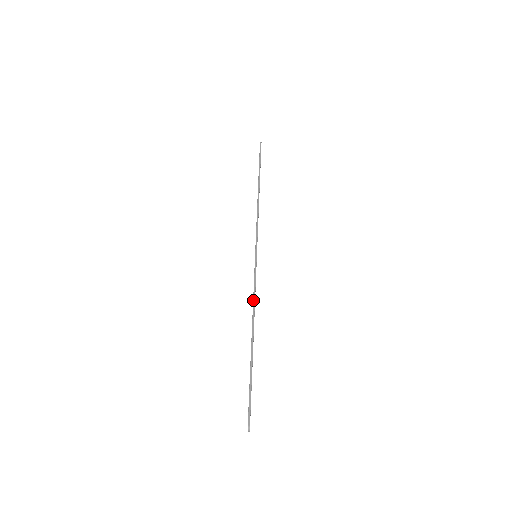
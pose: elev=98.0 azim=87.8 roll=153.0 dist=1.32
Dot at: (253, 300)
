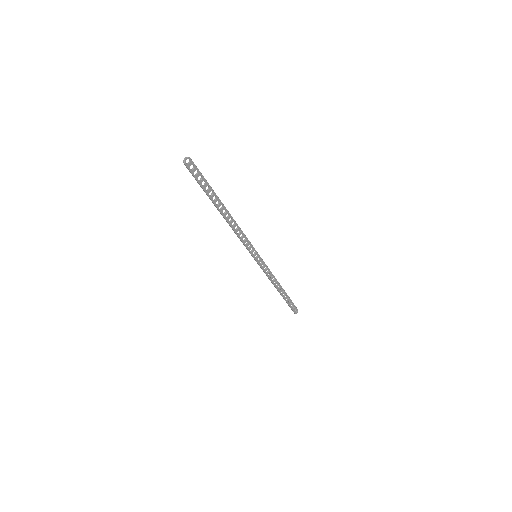
Dot at: (240, 228)
